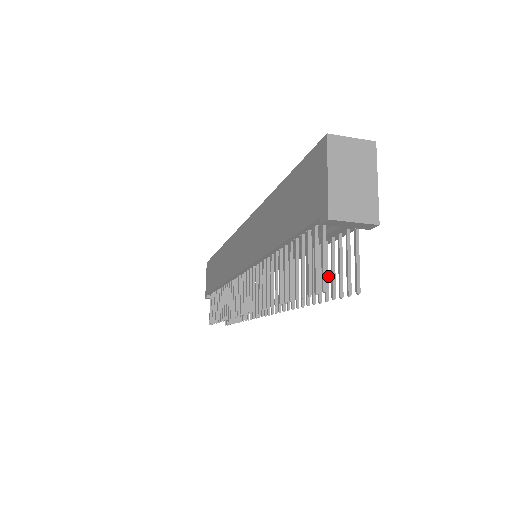
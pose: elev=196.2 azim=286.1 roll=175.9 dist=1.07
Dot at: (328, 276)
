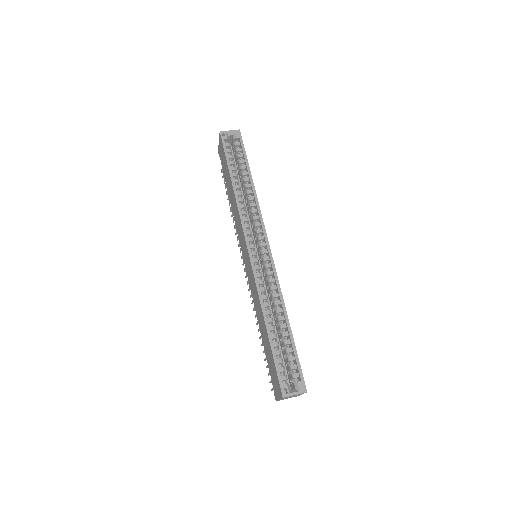
Dot at: occluded
